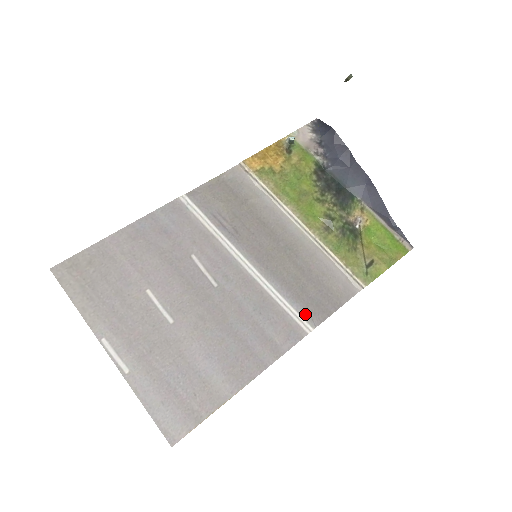
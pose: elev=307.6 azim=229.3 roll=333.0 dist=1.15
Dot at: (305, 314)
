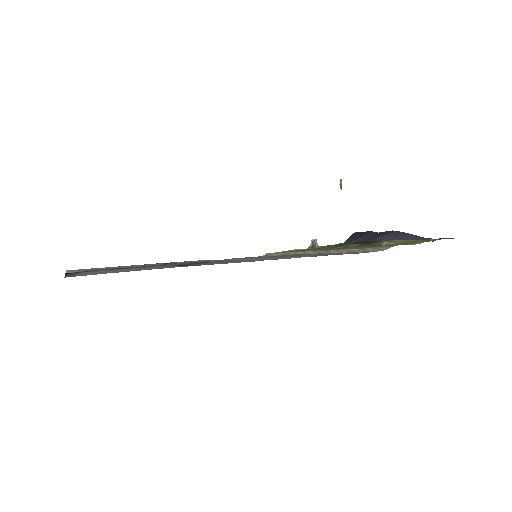
Dot at: occluded
